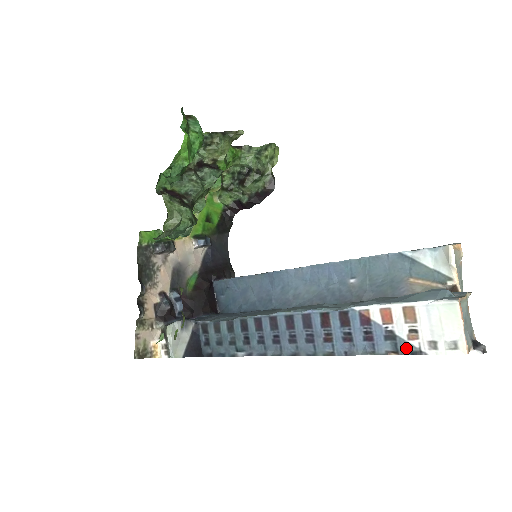
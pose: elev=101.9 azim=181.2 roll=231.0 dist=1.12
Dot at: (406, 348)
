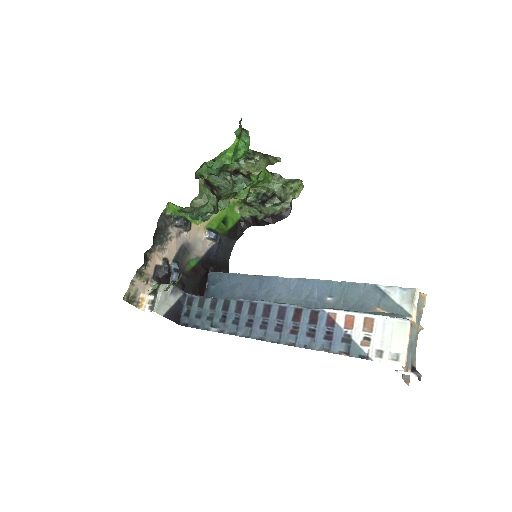
Dot at: (357, 352)
